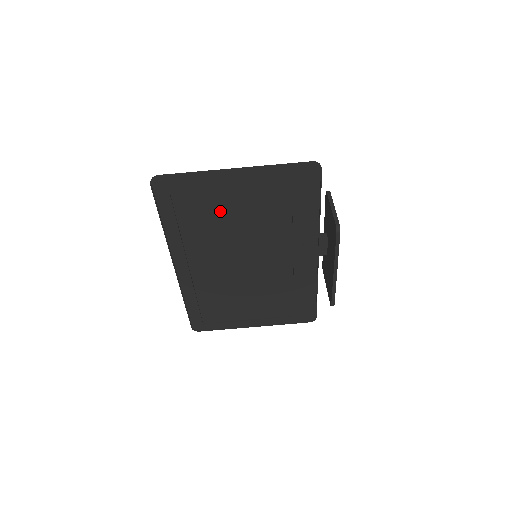
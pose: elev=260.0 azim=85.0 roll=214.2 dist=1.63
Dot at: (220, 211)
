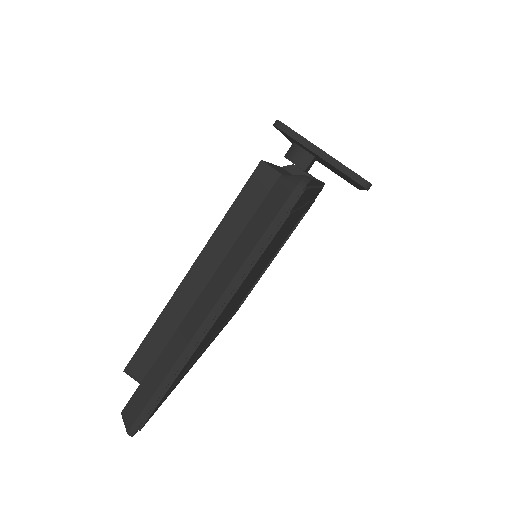
Dot at: (214, 325)
